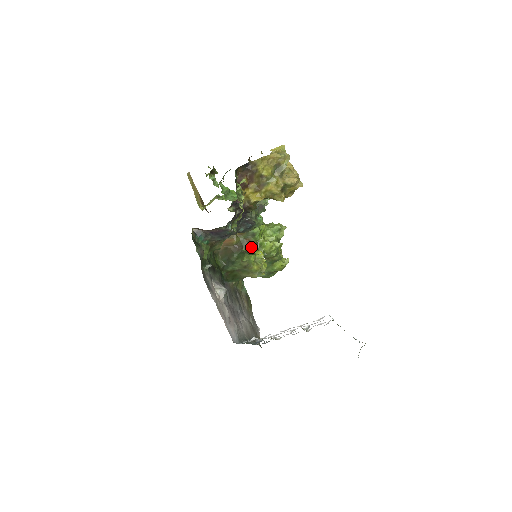
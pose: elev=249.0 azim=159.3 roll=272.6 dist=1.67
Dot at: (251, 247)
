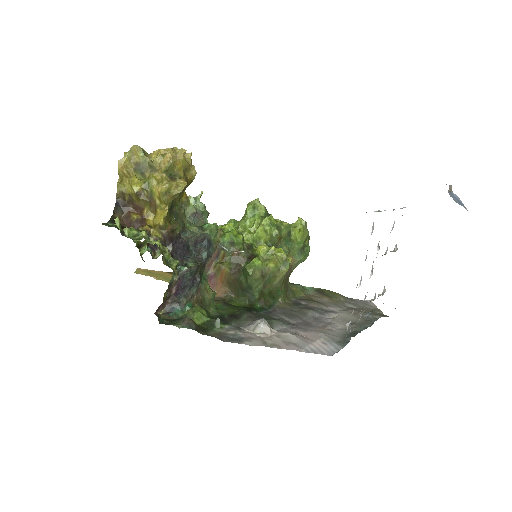
Dot at: (247, 254)
